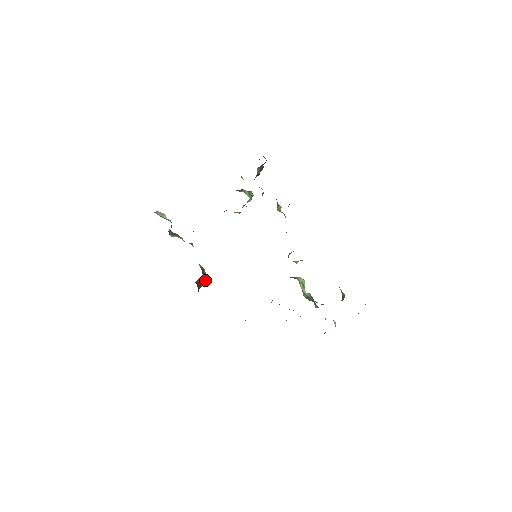
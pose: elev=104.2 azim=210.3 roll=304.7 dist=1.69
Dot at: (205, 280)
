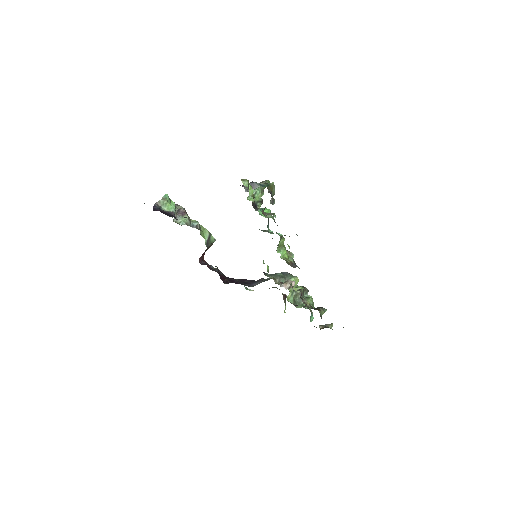
Dot at: (212, 244)
